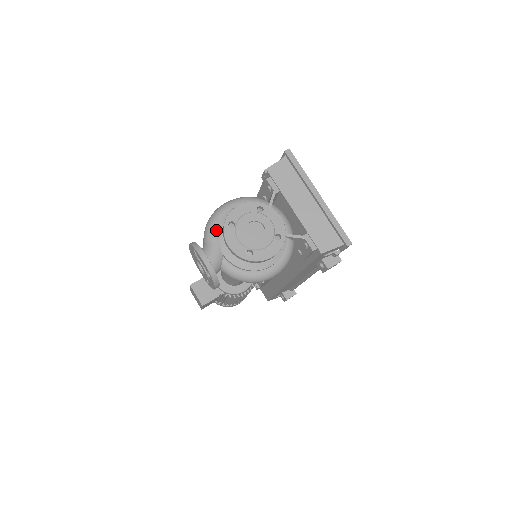
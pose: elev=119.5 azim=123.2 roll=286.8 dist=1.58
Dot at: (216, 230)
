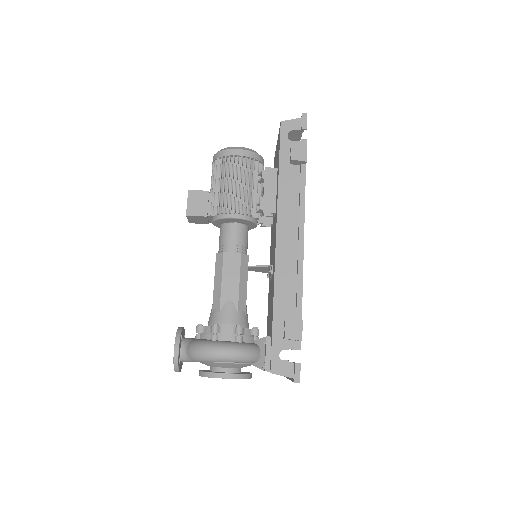
Dot at: occluded
